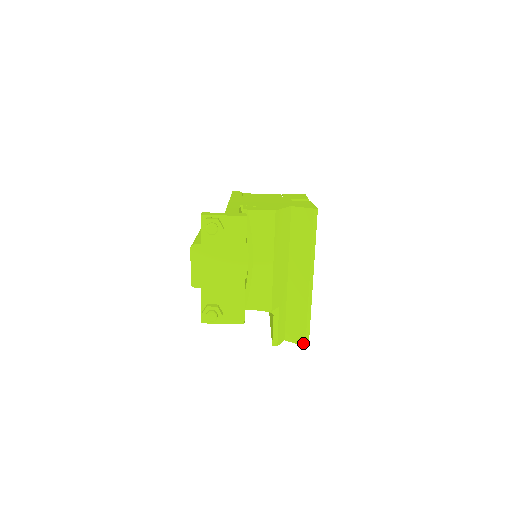
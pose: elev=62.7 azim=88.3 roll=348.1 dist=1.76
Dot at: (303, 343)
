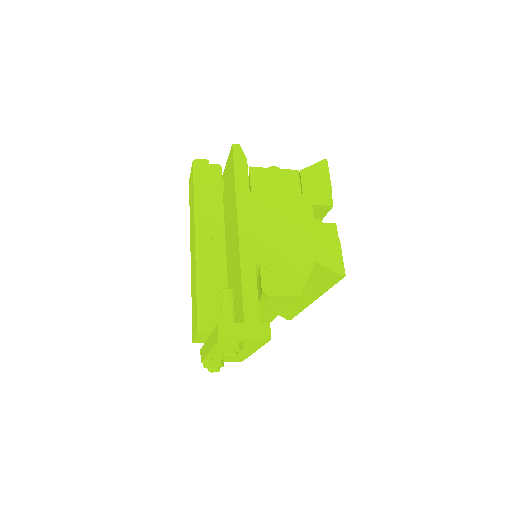
Dot at: (286, 318)
